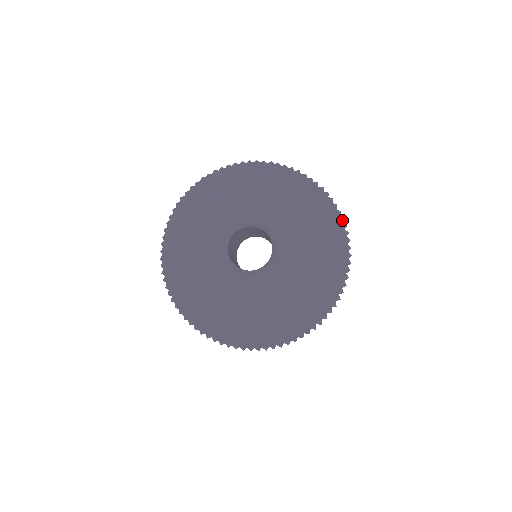
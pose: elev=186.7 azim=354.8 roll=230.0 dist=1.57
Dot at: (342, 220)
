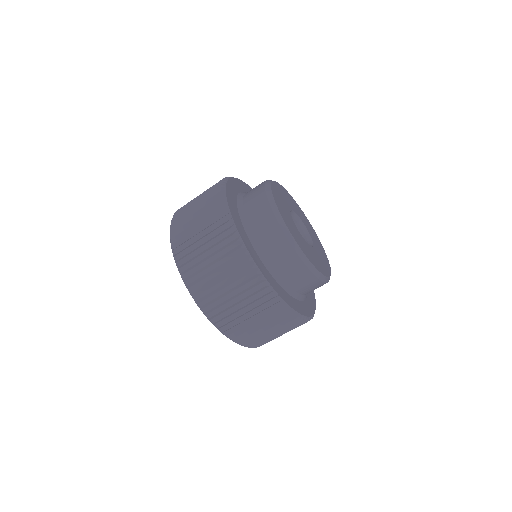
Dot at: occluded
